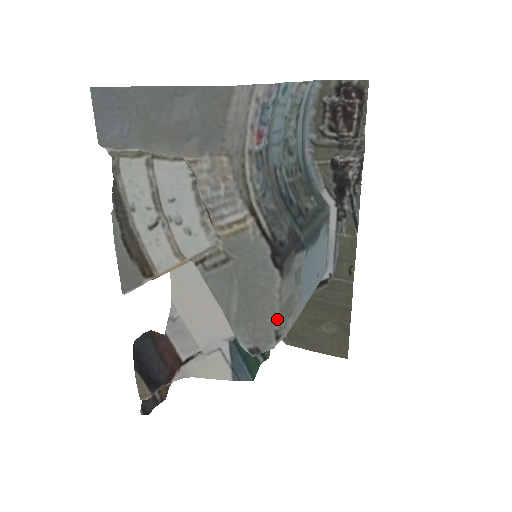
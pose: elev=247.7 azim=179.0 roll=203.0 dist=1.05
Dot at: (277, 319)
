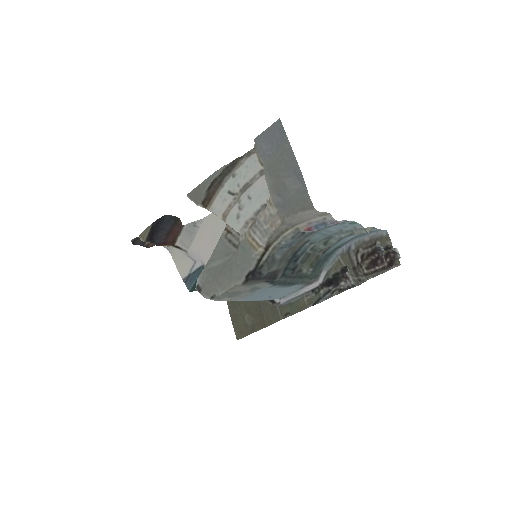
Dot at: (221, 292)
